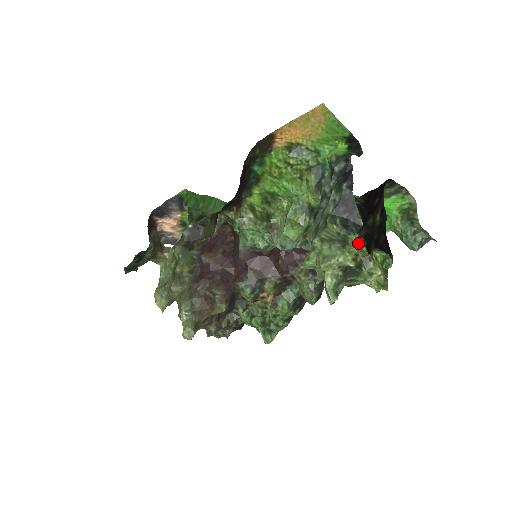
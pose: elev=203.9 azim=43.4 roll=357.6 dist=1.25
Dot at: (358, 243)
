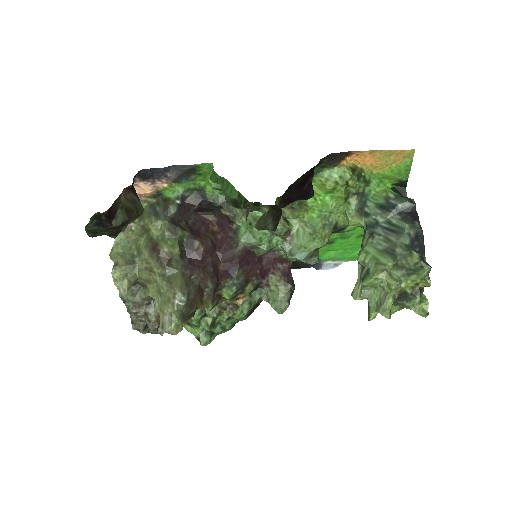
Dot at: (426, 275)
